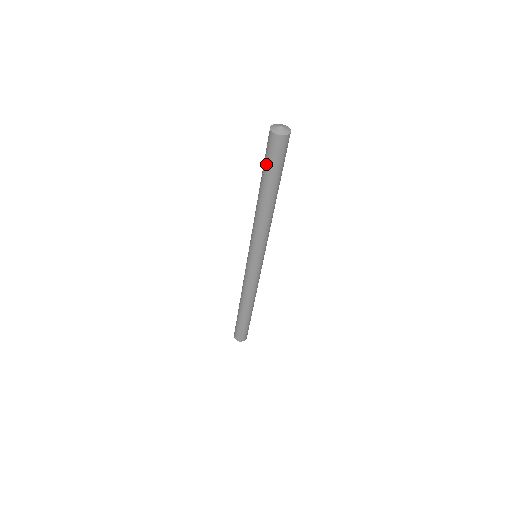
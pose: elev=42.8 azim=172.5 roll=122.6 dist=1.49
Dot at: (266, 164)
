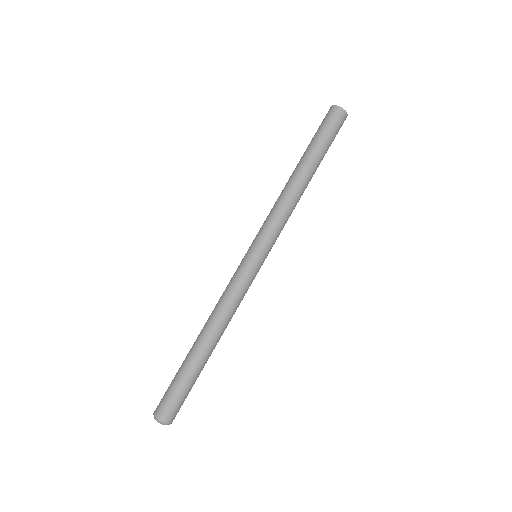
Dot at: (318, 134)
